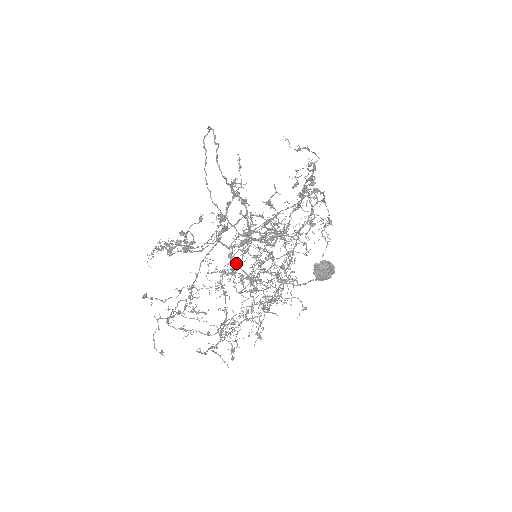
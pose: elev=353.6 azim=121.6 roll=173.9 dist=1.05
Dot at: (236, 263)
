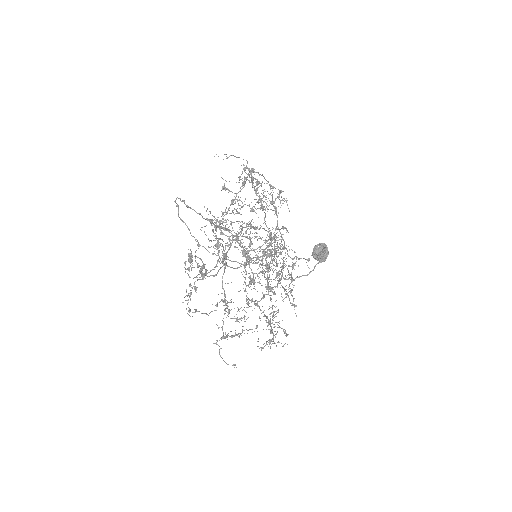
Dot at: (251, 279)
